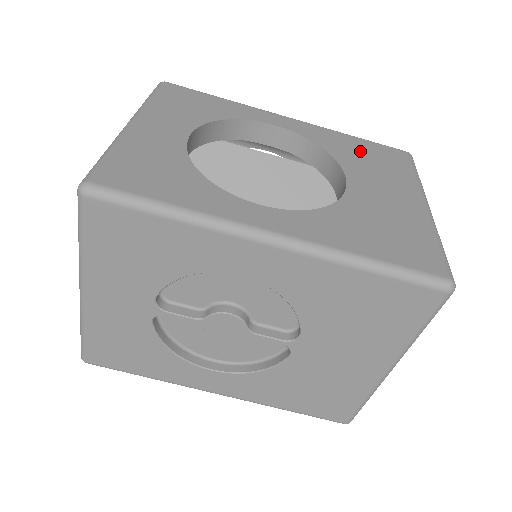
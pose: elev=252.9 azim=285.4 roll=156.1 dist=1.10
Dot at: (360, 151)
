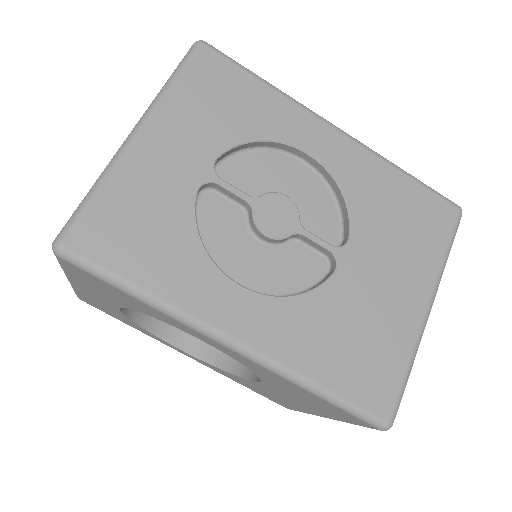
Dot at: occluded
